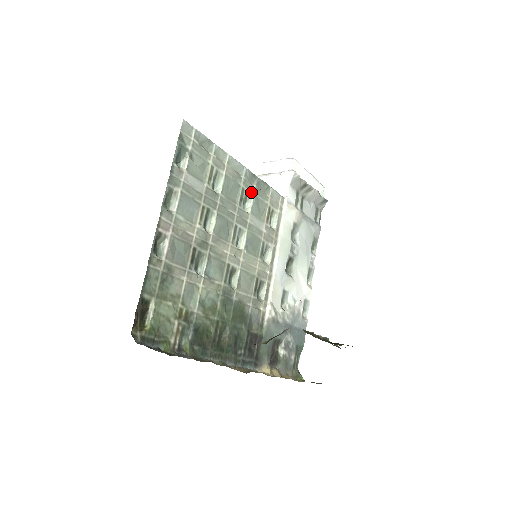
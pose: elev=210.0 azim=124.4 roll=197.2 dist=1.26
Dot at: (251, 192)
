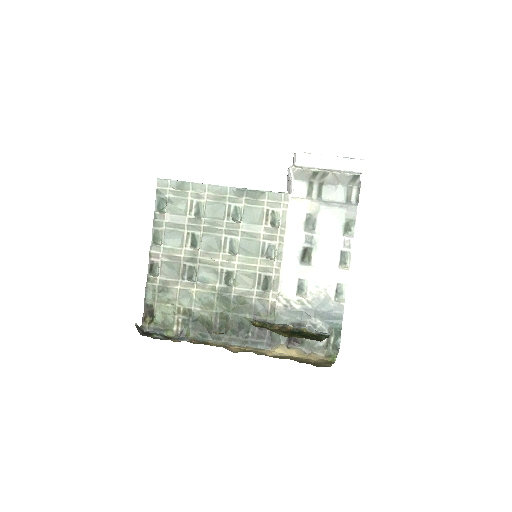
Dot at: (240, 205)
